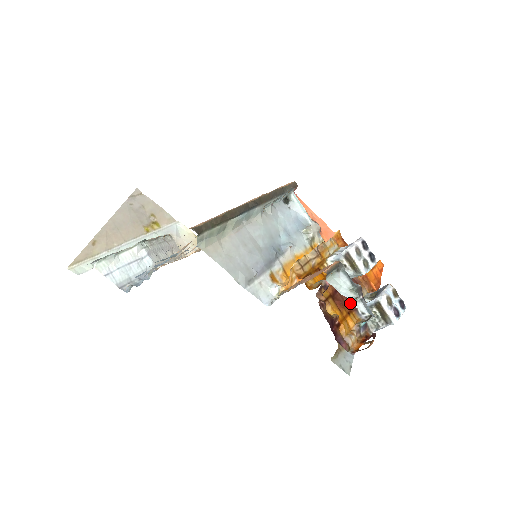
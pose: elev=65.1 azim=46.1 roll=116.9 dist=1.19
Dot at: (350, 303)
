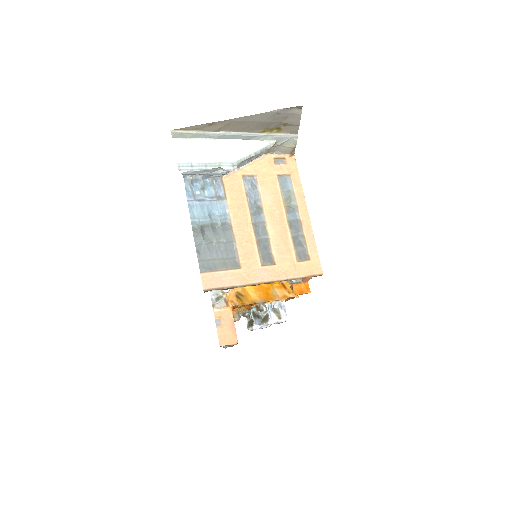
Dot at: occluded
